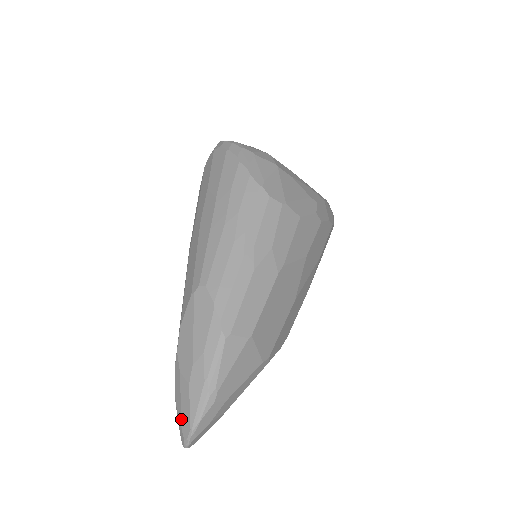
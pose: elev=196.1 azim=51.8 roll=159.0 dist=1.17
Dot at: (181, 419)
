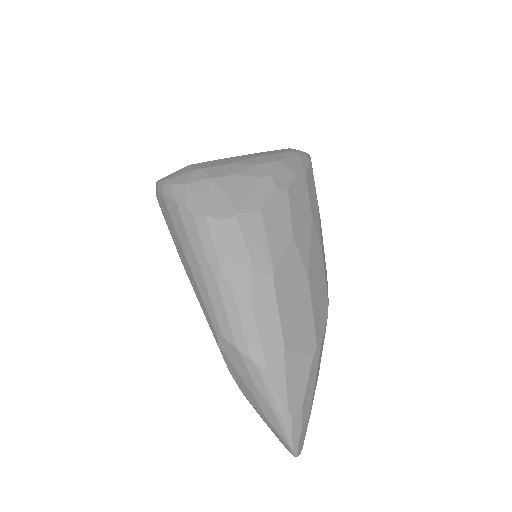
Dot at: occluded
